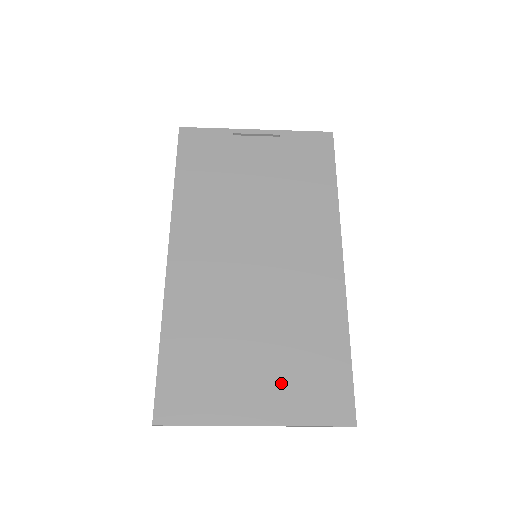
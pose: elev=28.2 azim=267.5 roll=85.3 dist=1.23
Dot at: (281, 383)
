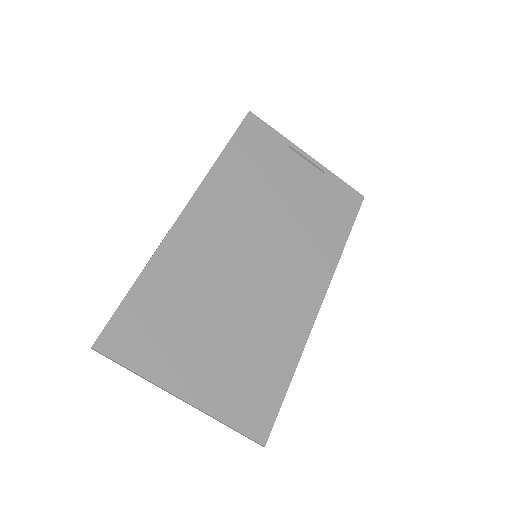
Dot at: (222, 375)
